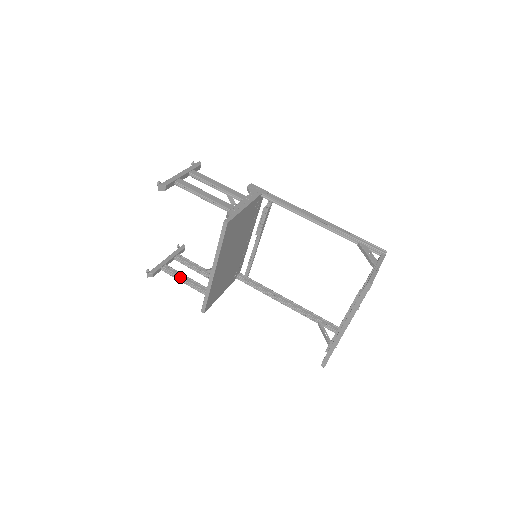
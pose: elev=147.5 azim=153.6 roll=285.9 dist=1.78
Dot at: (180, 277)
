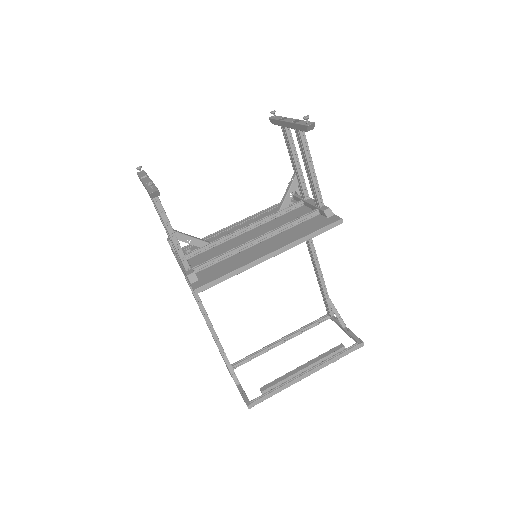
Dot at: occluded
